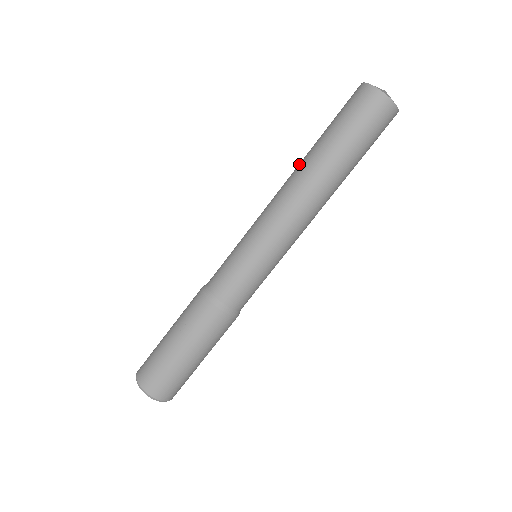
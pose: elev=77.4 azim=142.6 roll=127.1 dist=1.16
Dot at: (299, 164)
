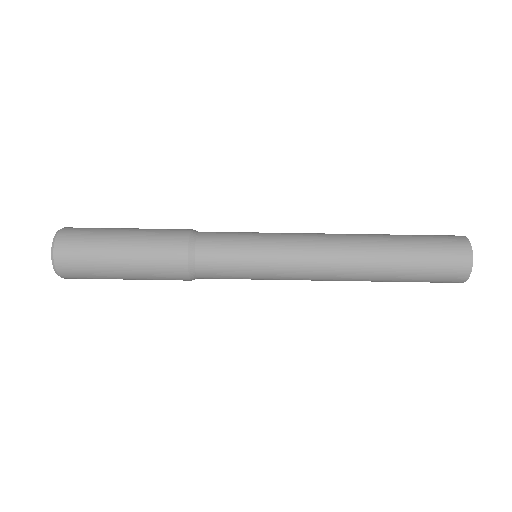
Dot at: occluded
